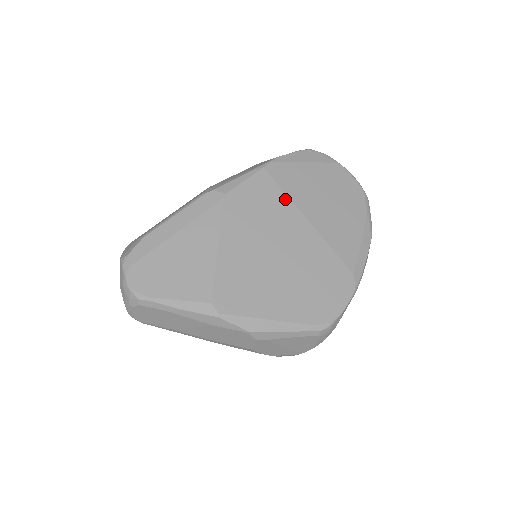
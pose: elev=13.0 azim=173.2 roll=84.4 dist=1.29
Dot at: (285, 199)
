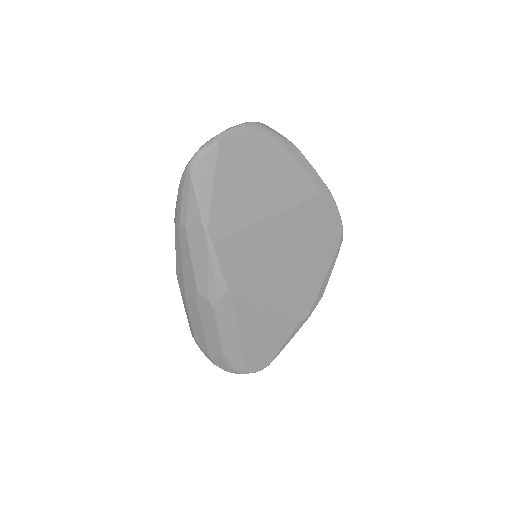
Dot at: (248, 232)
